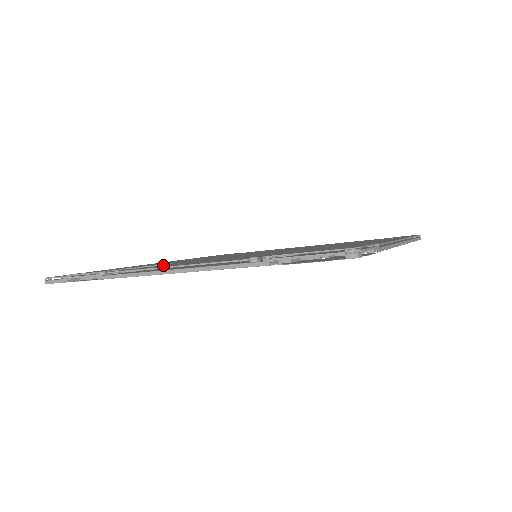
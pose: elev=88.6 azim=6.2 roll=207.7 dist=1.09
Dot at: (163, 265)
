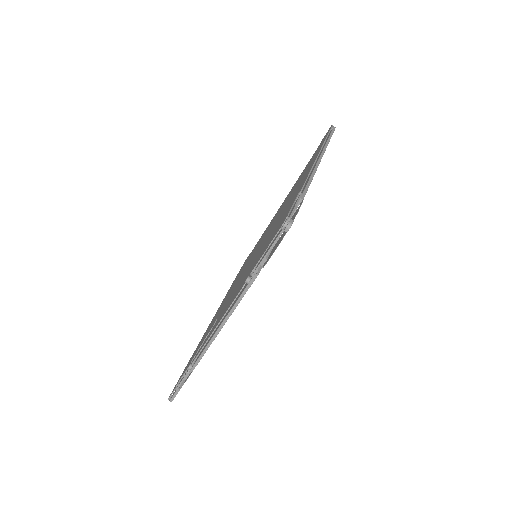
Dot at: (213, 326)
